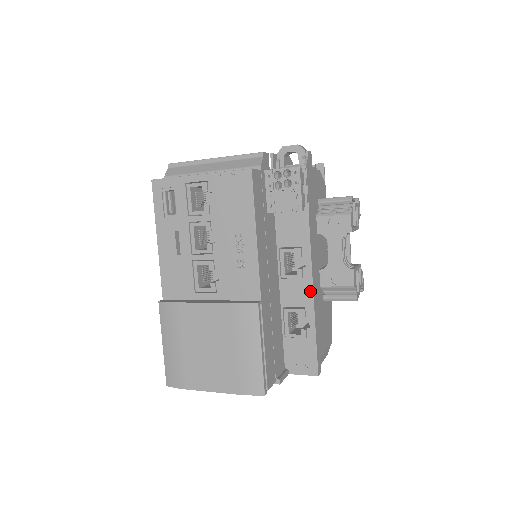
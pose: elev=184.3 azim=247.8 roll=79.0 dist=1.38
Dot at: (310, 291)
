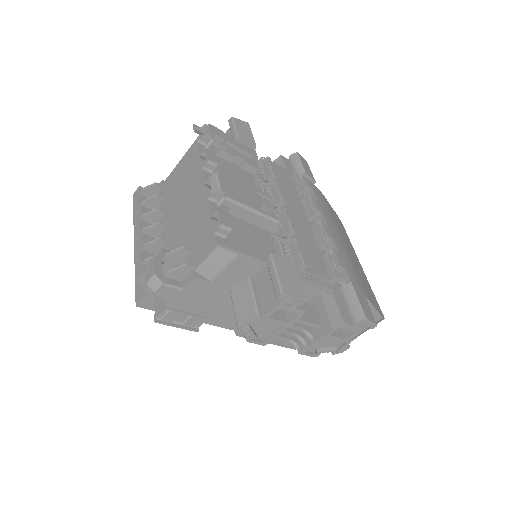
Dot at: occluded
